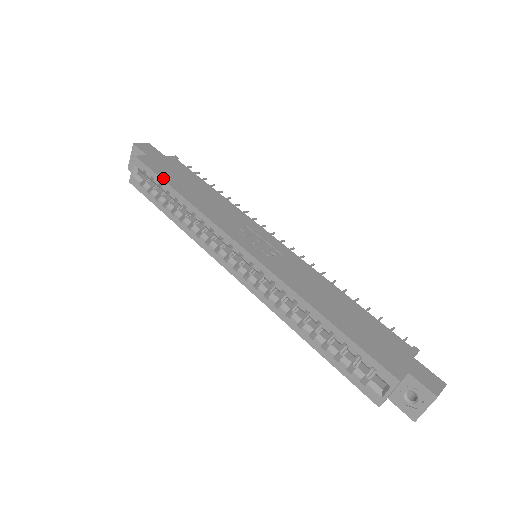
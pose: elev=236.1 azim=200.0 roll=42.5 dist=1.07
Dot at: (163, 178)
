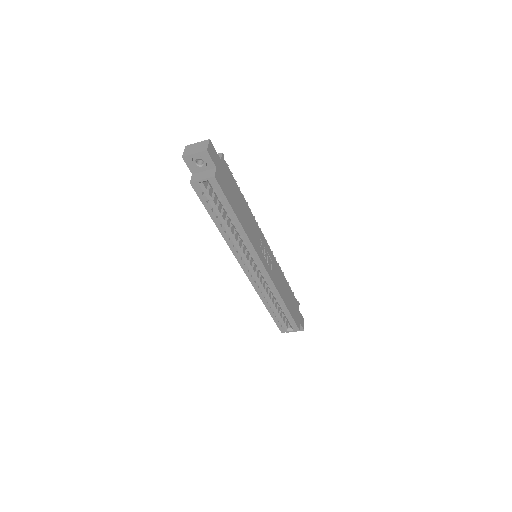
Dot at: (231, 205)
